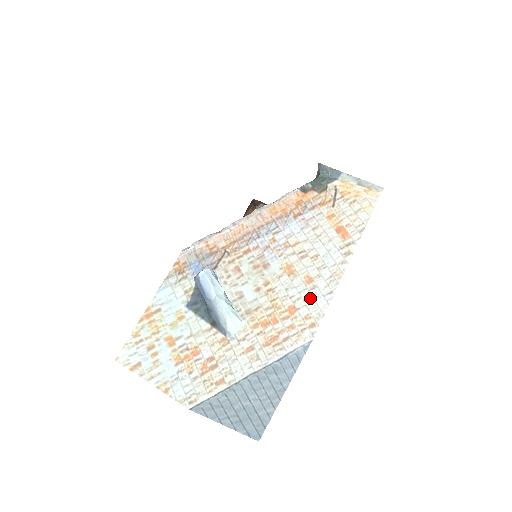
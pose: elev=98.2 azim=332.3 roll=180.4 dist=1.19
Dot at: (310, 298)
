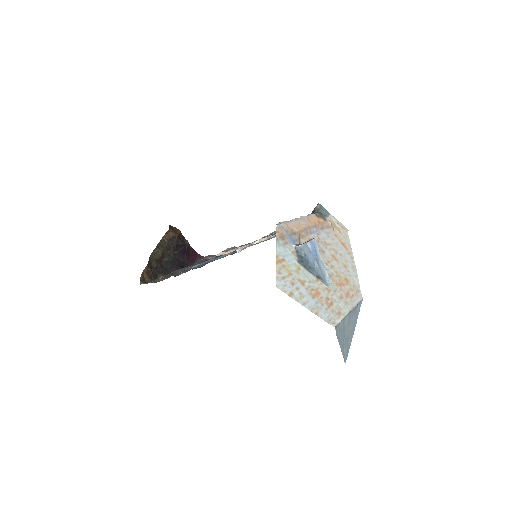
Dot at: (350, 276)
